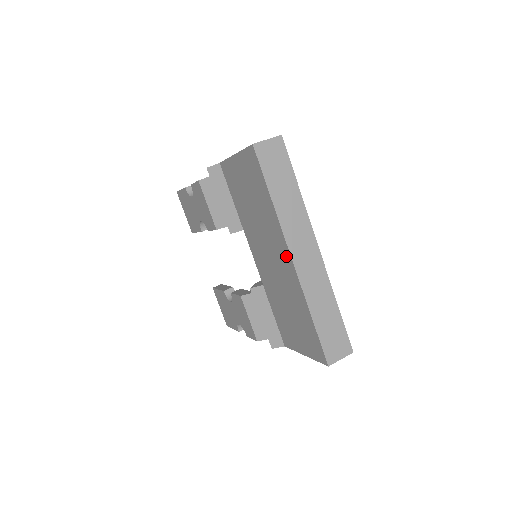
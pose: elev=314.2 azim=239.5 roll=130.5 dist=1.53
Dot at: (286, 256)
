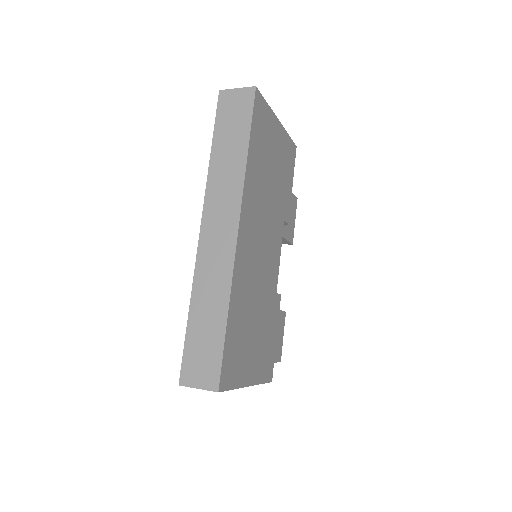
Dot at: occluded
